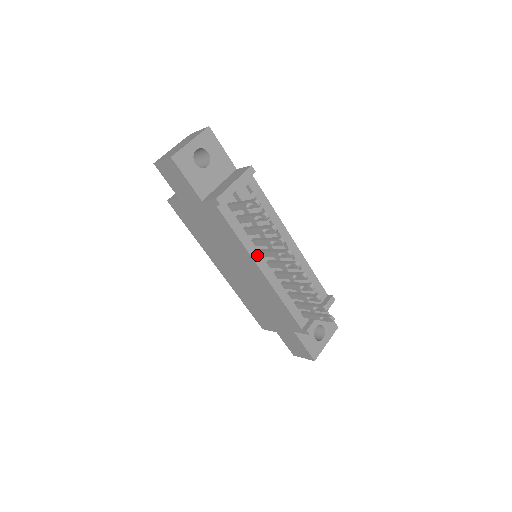
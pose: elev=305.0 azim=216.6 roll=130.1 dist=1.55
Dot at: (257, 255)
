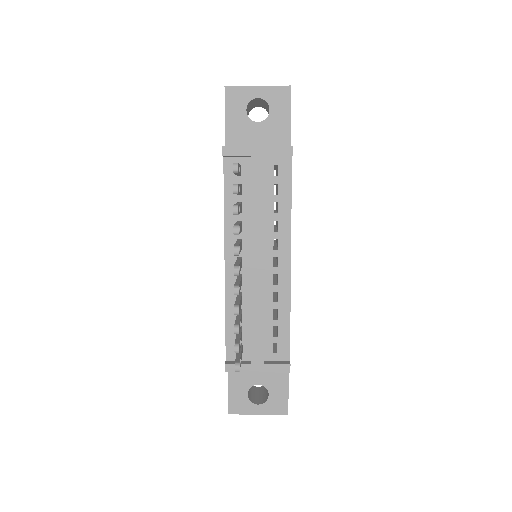
Dot at: (232, 240)
